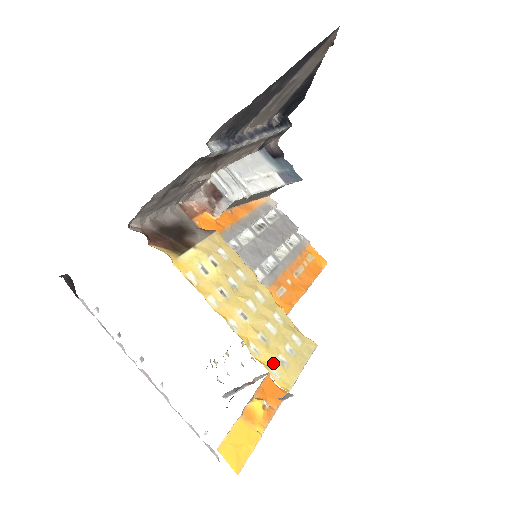
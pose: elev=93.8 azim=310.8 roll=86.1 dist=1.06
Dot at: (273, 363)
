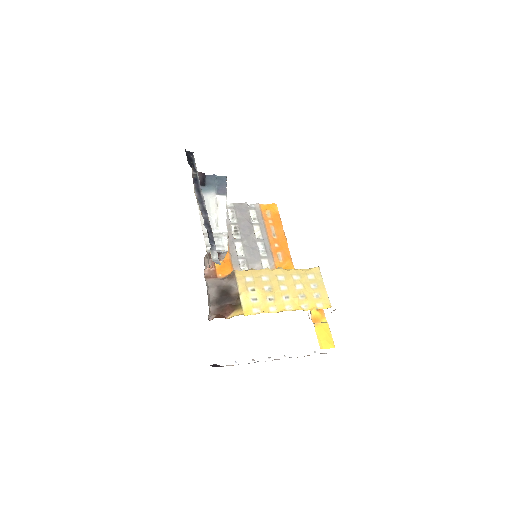
Dot at: (315, 302)
